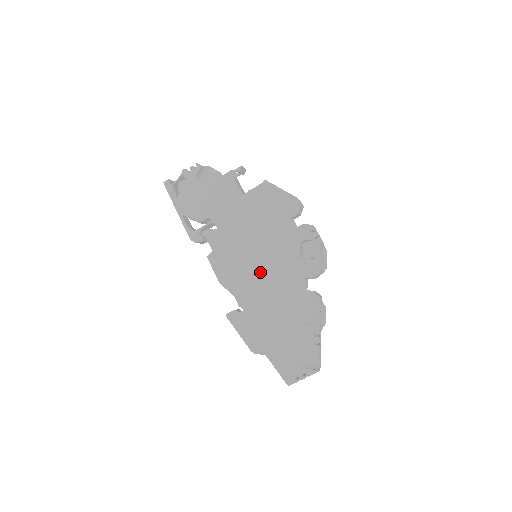
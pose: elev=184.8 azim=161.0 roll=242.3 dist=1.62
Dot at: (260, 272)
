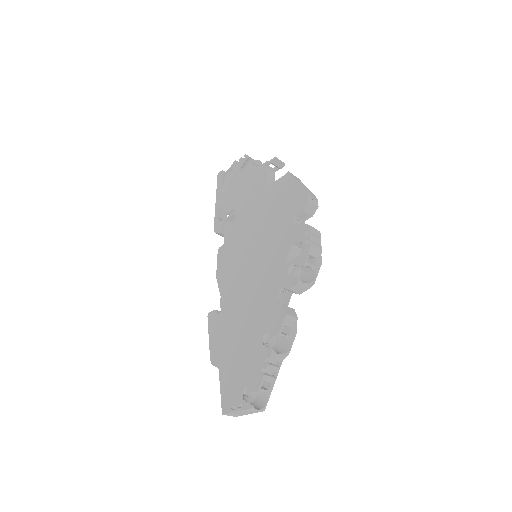
Dot at: (248, 272)
